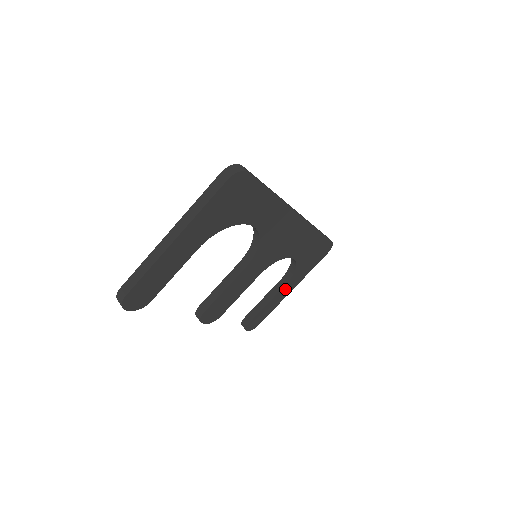
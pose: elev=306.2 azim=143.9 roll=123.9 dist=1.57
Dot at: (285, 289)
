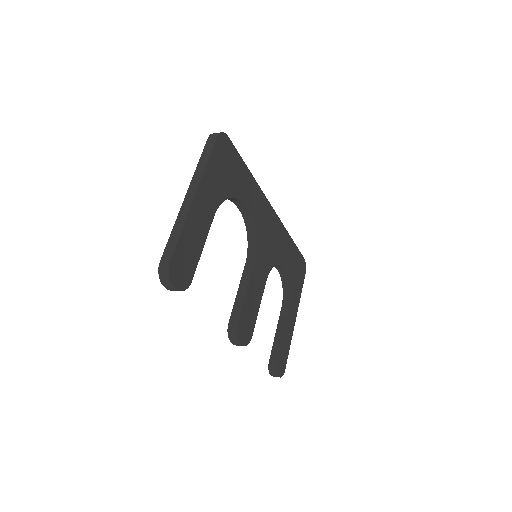
Dot at: (290, 315)
